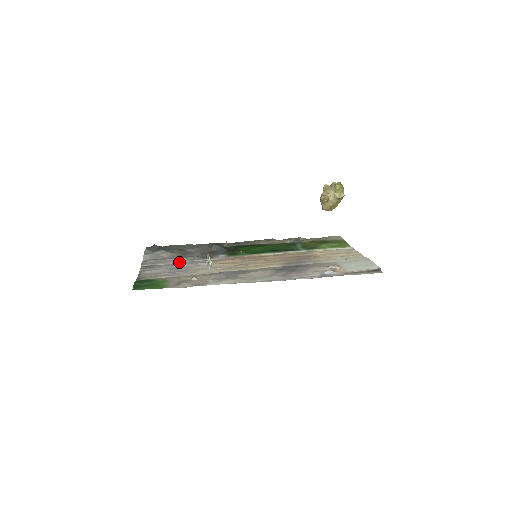
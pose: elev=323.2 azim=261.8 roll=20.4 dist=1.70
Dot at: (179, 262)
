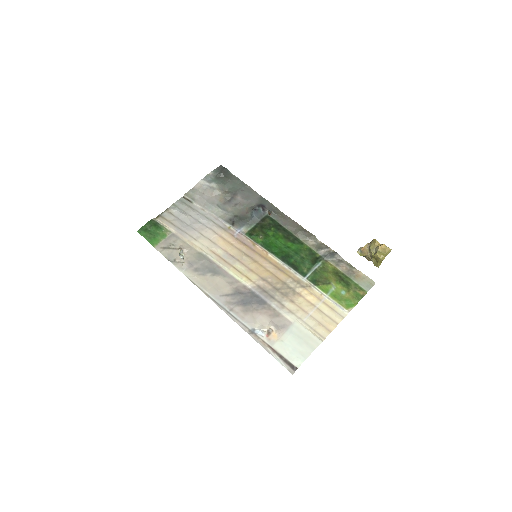
Dot at: (209, 212)
